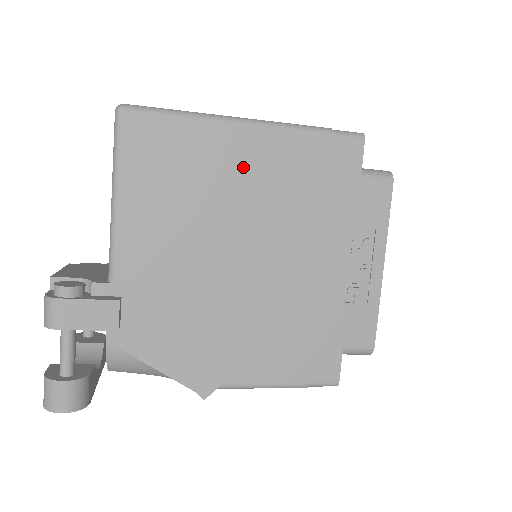
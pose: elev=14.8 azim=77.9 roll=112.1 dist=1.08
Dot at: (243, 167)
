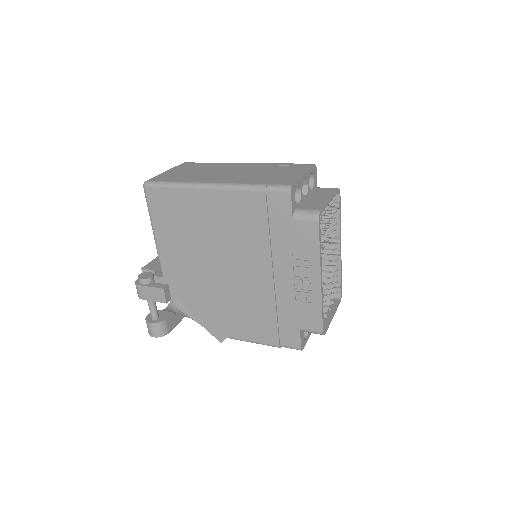
Dot at: (213, 215)
